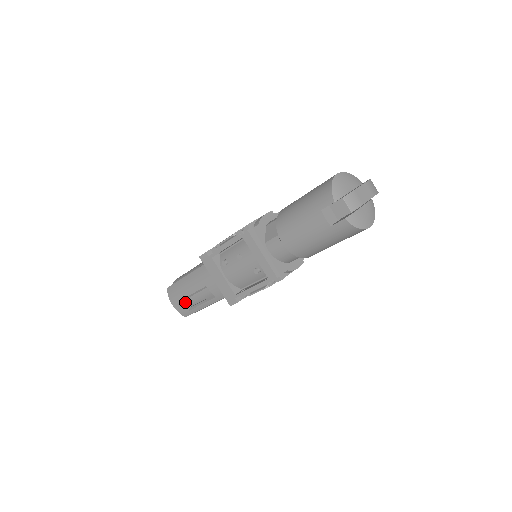
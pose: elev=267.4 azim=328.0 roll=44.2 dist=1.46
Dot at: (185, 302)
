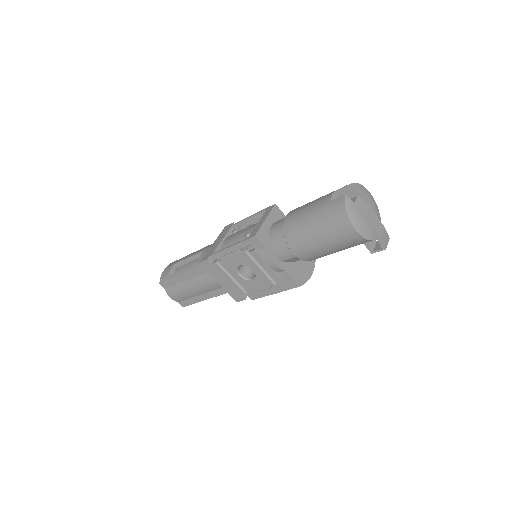
Dot at: (174, 270)
